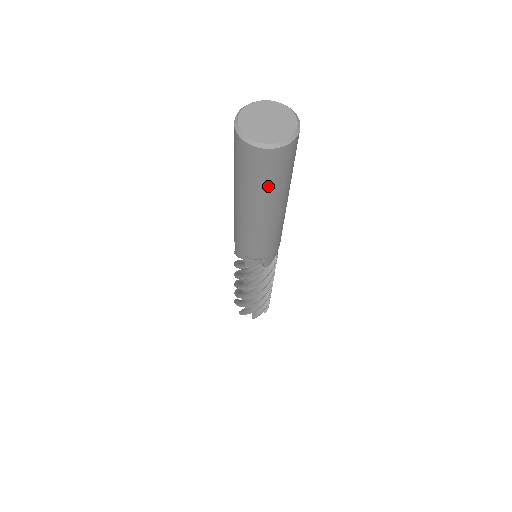
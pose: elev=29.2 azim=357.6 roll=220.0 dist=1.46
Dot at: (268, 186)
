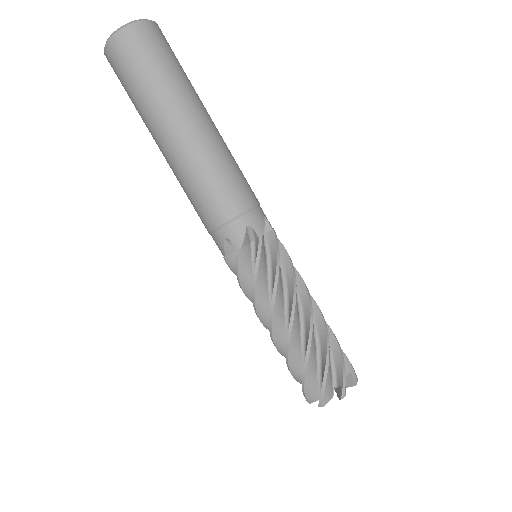
Dot at: (137, 91)
